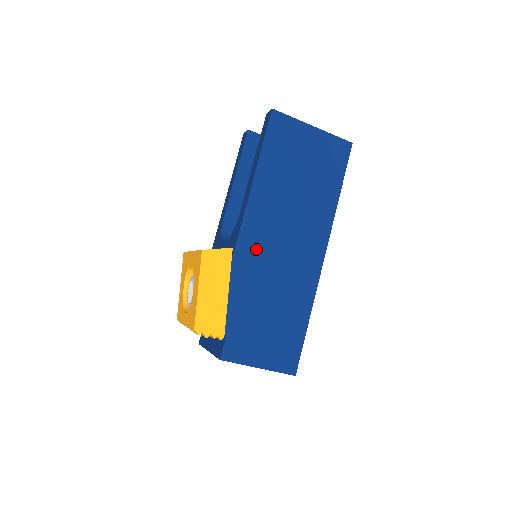
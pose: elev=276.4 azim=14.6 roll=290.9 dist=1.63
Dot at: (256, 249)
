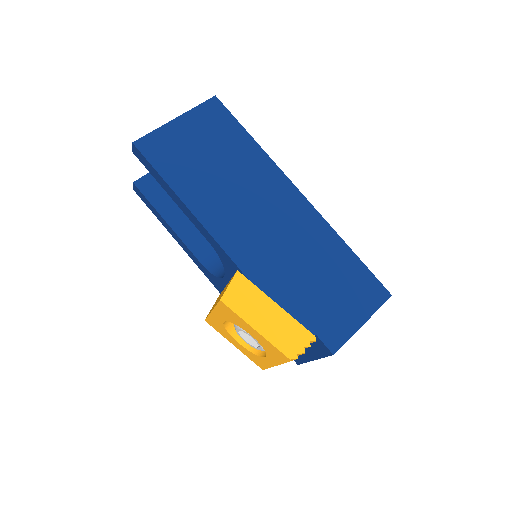
Dot at: (253, 250)
